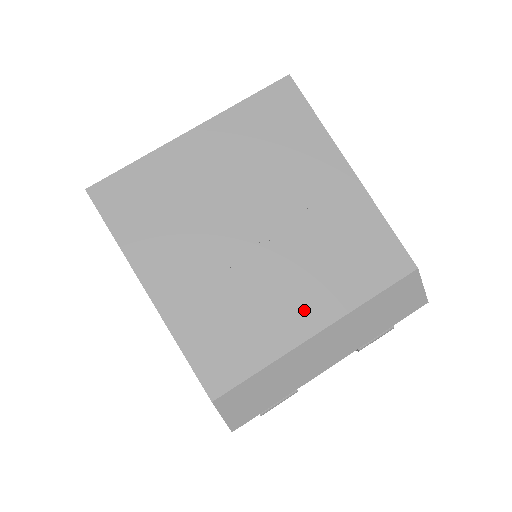
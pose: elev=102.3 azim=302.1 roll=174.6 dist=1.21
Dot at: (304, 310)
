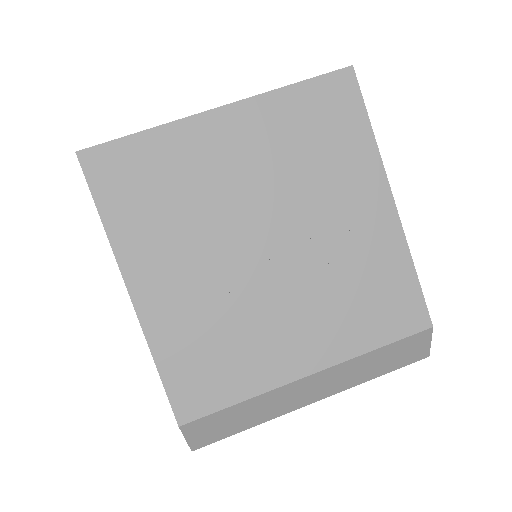
Dot at: (301, 348)
